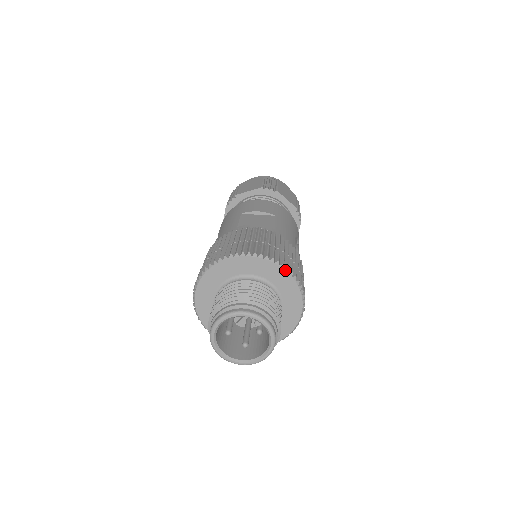
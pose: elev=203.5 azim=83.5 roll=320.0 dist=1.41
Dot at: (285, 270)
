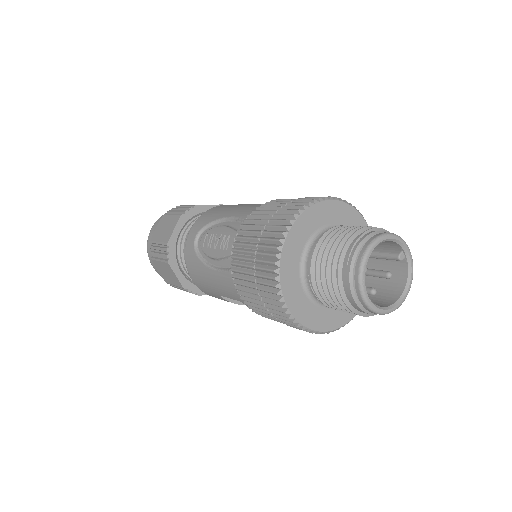
Dot at: occluded
